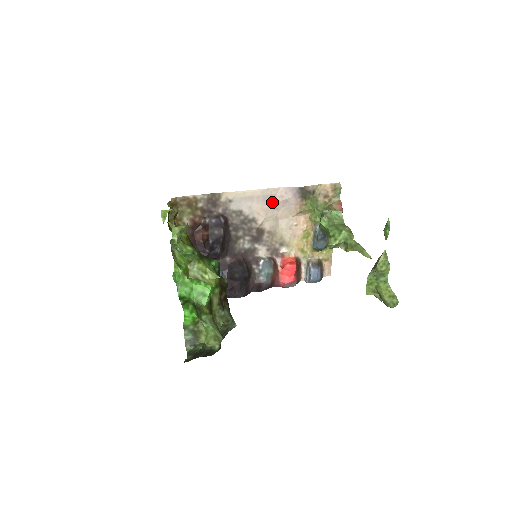
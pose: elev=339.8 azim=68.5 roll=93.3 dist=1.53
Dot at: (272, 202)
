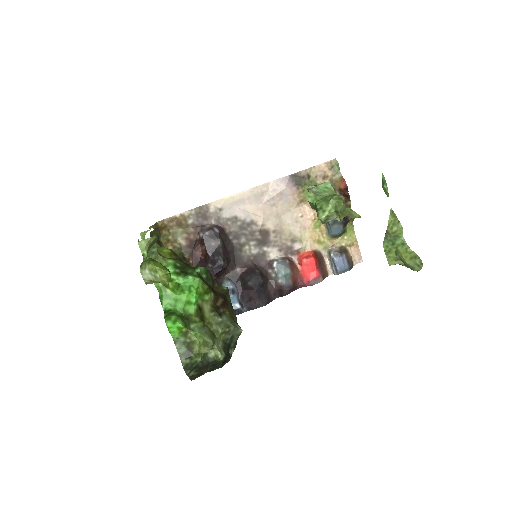
Dot at: (266, 199)
